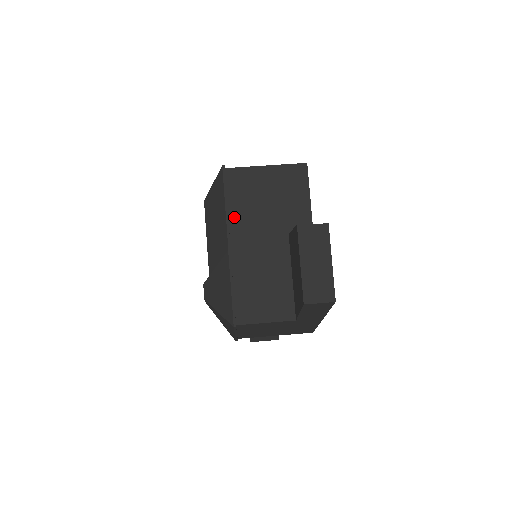
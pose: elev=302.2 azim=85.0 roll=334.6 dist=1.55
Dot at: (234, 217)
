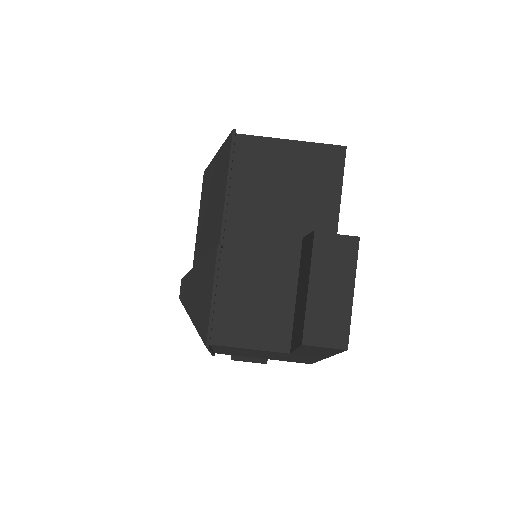
Dot at: (236, 201)
